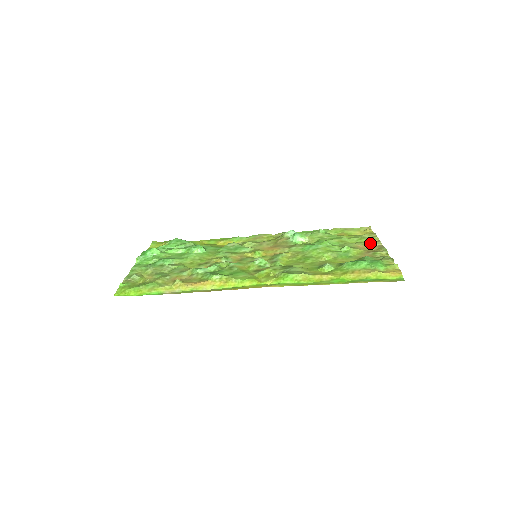
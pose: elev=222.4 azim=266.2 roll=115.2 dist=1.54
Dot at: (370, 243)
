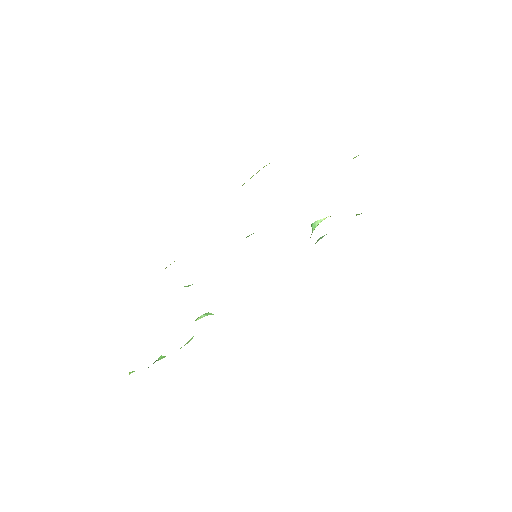
Dot at: occluded
